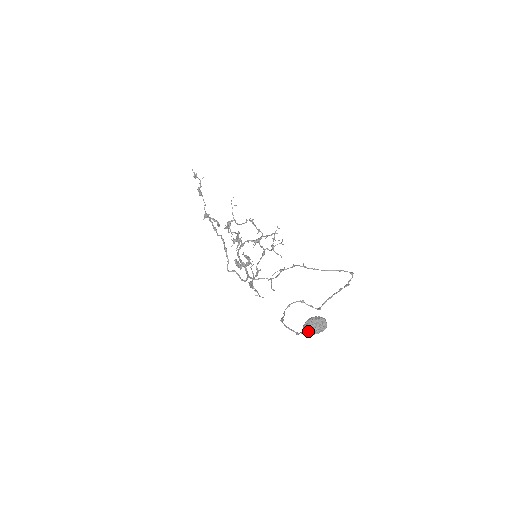
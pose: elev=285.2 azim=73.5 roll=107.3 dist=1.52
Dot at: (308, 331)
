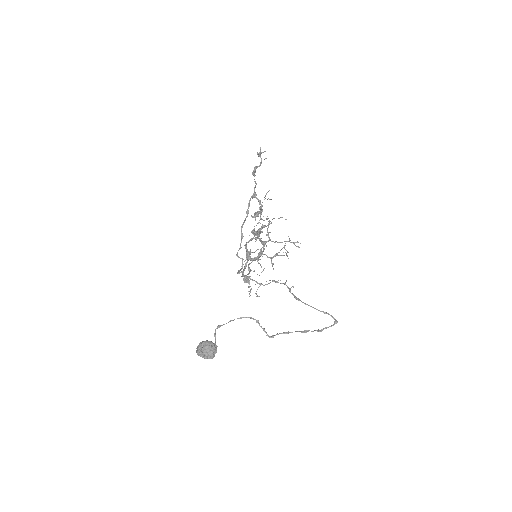
Dot at: (196, 350)
